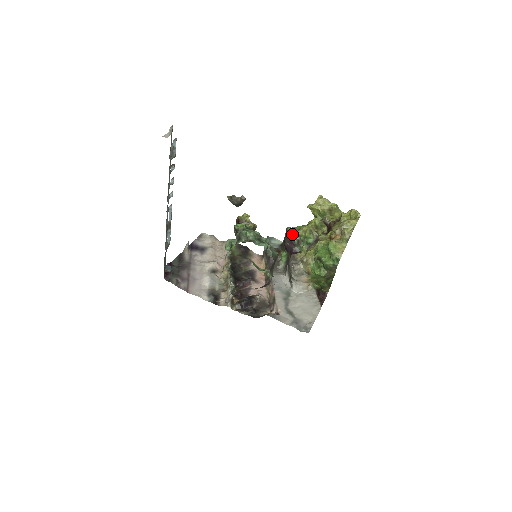
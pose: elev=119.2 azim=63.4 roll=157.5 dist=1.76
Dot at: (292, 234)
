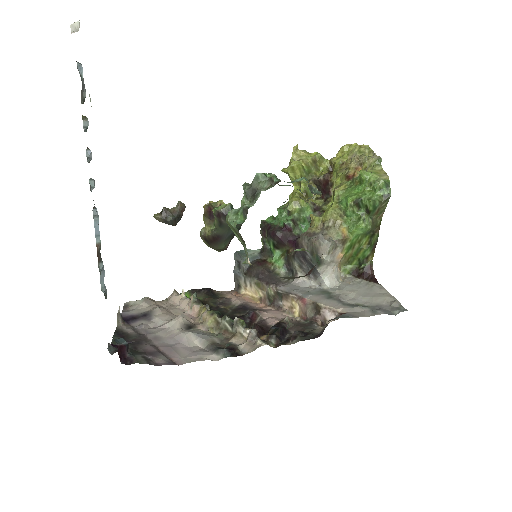
Dot at: (279, 218)
